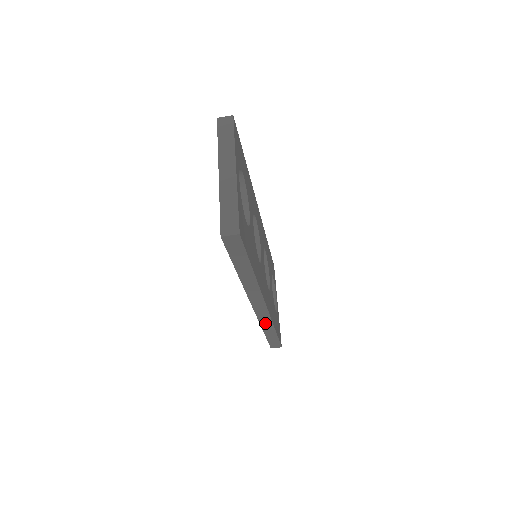
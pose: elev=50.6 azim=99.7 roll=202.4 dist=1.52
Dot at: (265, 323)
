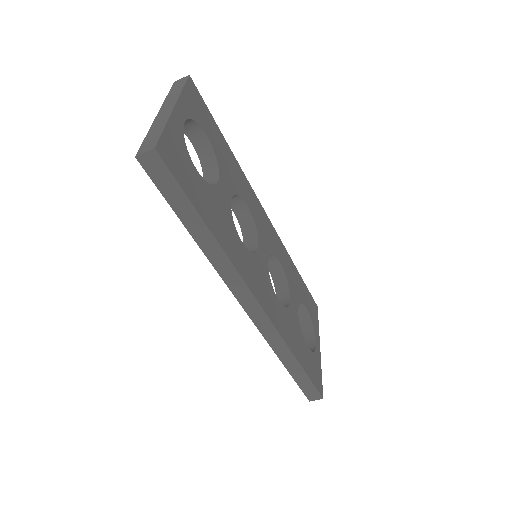
Dot at: (275, 343)
